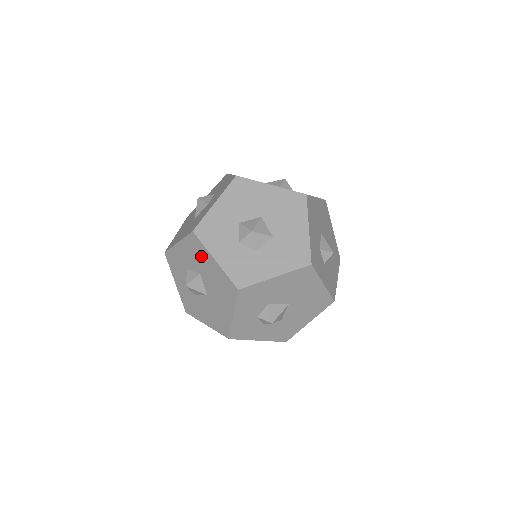
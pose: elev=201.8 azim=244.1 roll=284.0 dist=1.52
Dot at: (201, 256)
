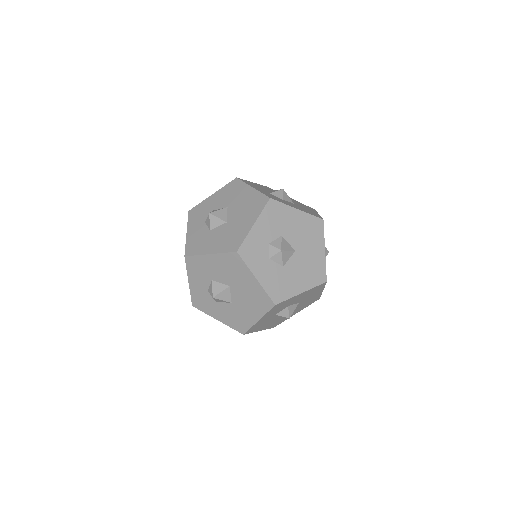
Dot at: (237, 192)
